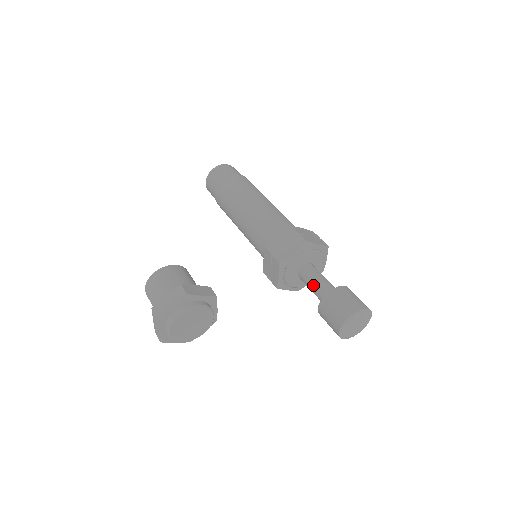
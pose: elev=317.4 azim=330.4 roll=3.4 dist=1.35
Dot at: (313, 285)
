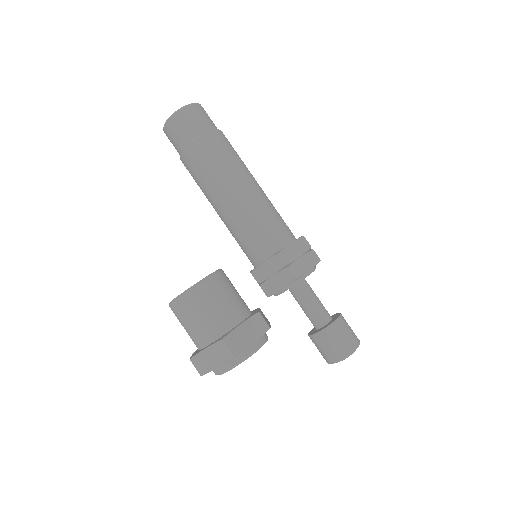
Dot at: (311, 305)
